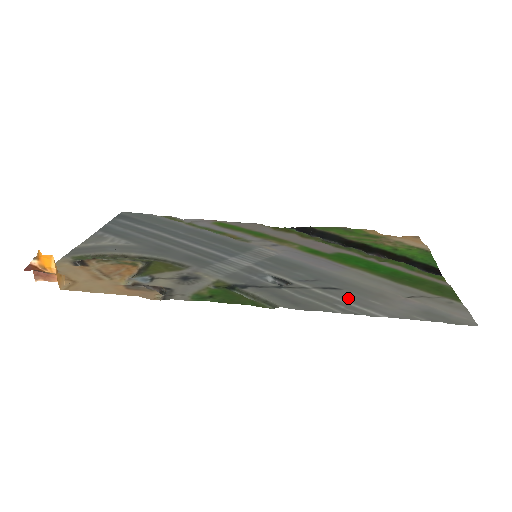
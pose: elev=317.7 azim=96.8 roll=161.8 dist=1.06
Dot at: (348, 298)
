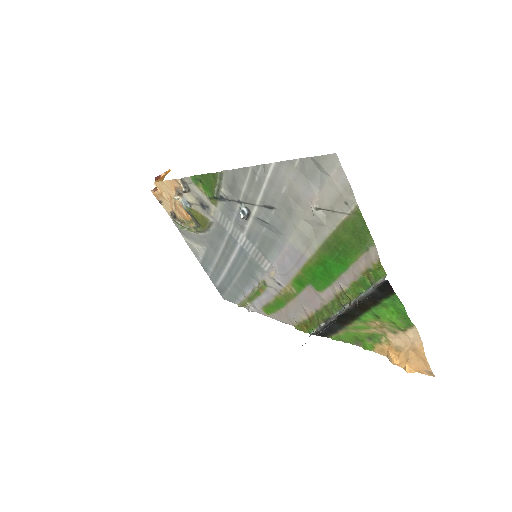
Dot at: (270, 194)
